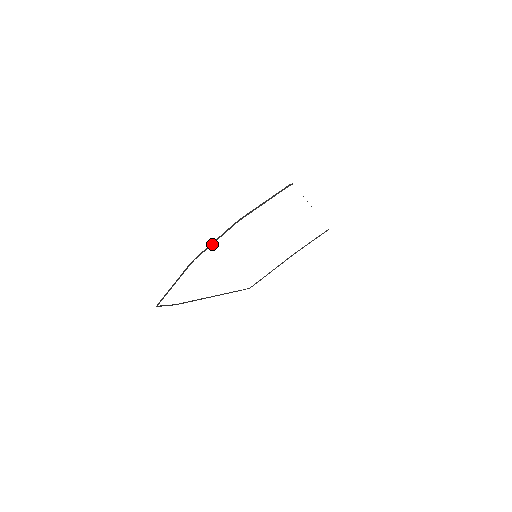
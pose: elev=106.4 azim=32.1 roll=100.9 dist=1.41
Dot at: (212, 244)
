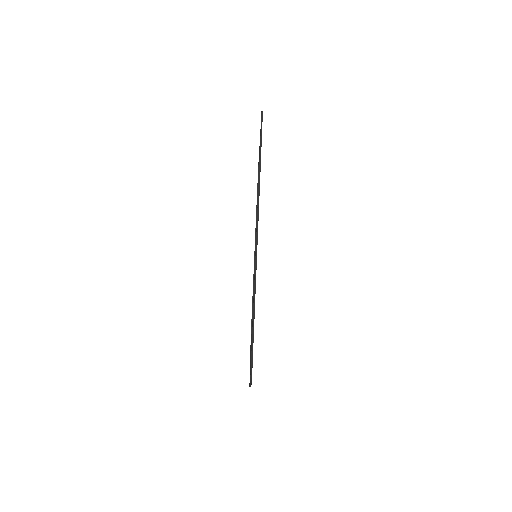
Dot at: occluded
